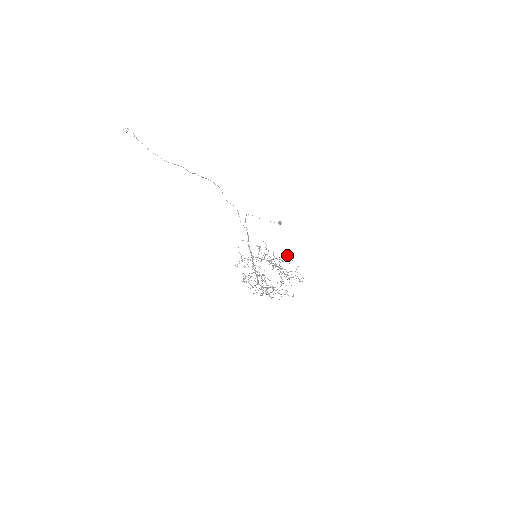
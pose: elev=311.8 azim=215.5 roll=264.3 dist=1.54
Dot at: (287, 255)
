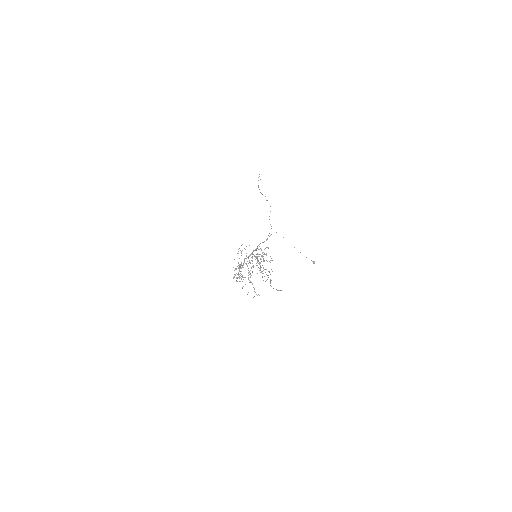
Dot at: occluded
